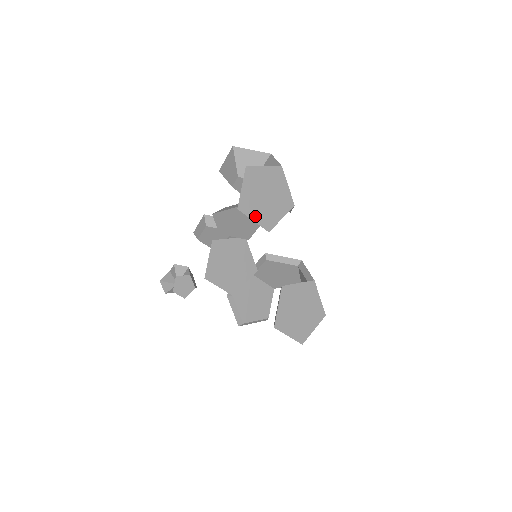
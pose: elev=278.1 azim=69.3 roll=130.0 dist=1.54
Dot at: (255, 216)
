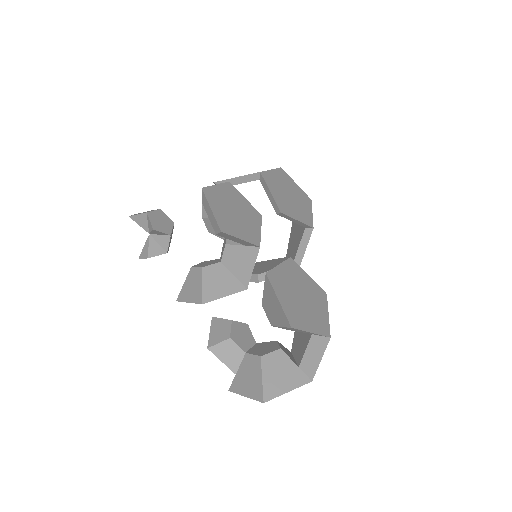
Dot at: occluded
